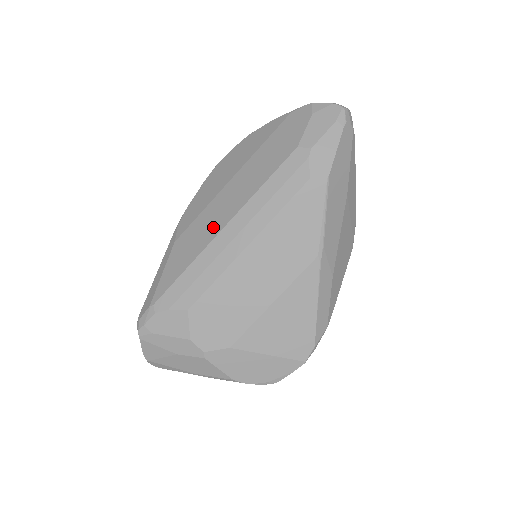
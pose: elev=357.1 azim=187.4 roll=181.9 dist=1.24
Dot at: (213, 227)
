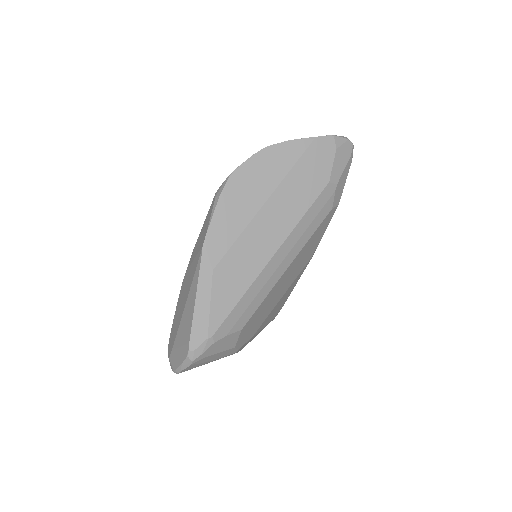
Dot at: (260, 256)
